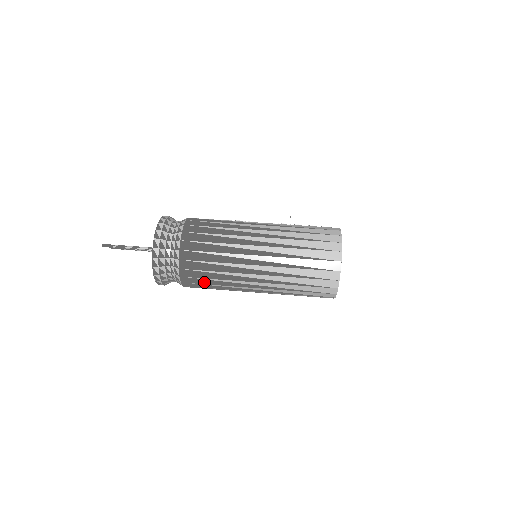
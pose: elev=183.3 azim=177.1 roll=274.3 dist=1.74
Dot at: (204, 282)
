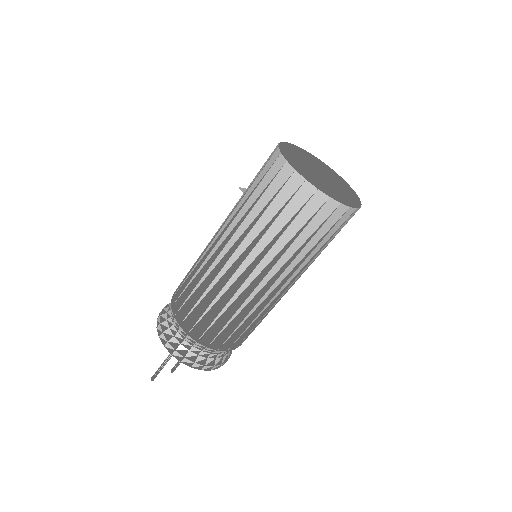
Dot at: (229, 331)
